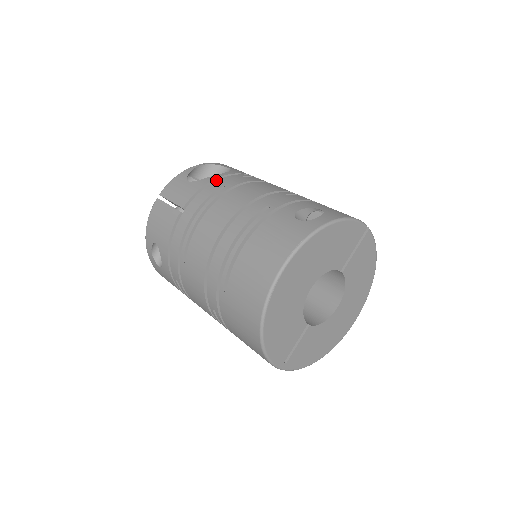
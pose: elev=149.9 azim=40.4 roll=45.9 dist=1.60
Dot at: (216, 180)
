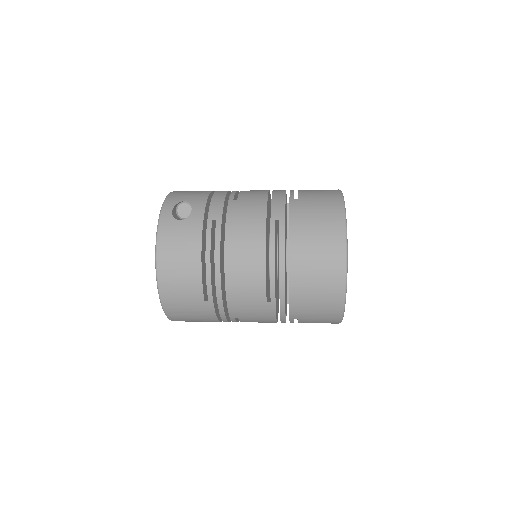
Dot at: occluded
